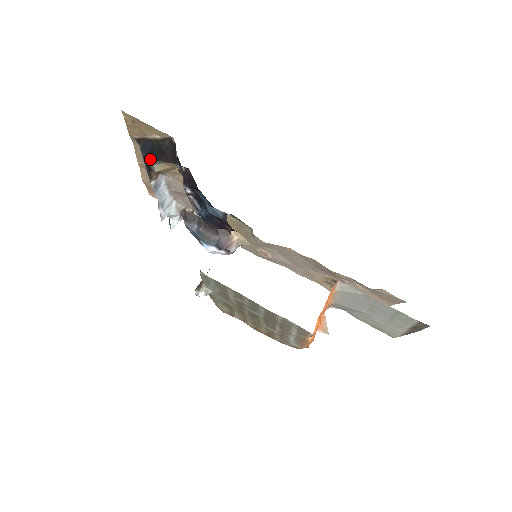
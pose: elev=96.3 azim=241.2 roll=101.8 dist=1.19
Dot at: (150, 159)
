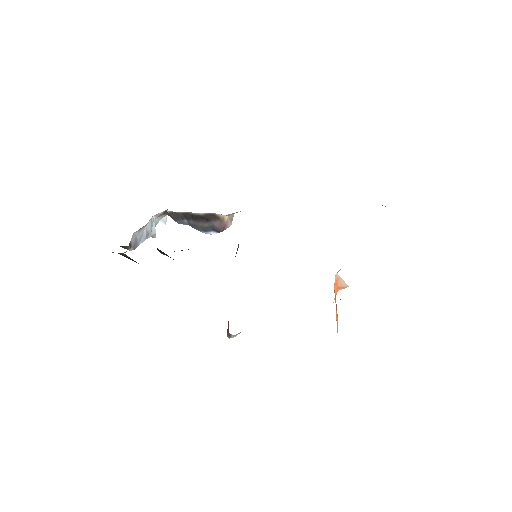
Dot at: occluded
